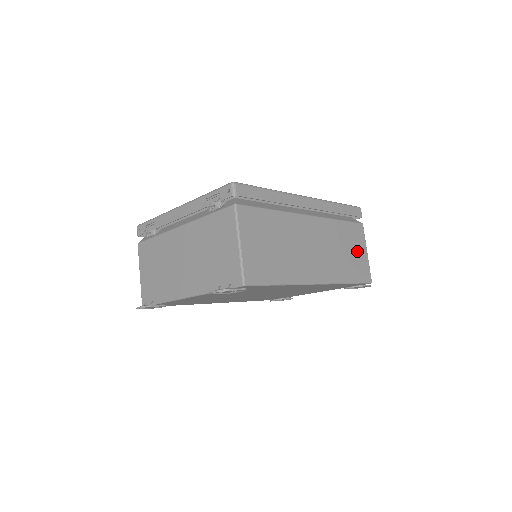
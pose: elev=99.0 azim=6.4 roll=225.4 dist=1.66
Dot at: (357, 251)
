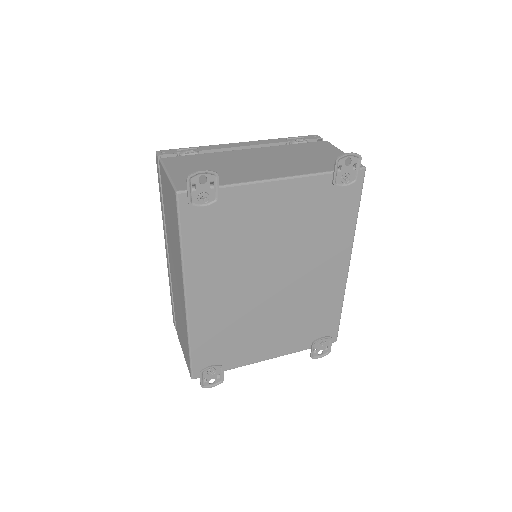
Dot at: occluded
